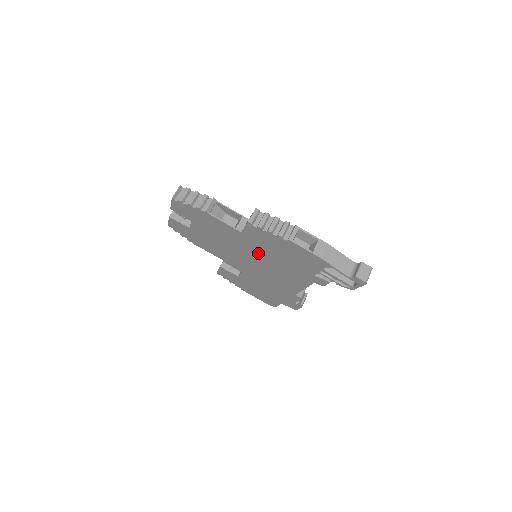
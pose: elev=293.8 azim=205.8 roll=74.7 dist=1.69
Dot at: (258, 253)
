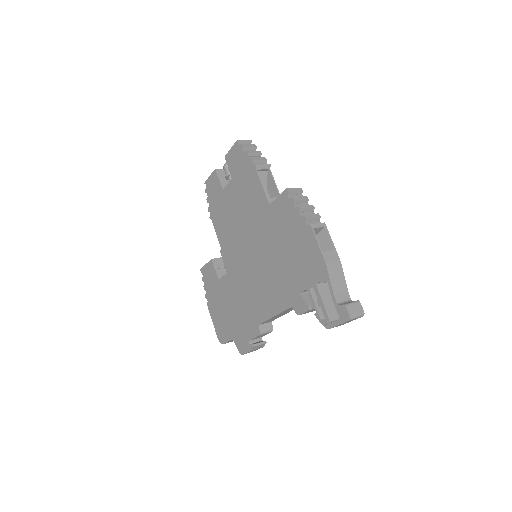
Dot at: (264, 242)
